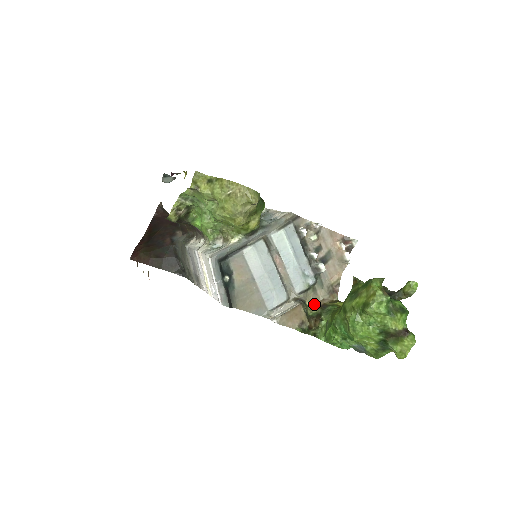
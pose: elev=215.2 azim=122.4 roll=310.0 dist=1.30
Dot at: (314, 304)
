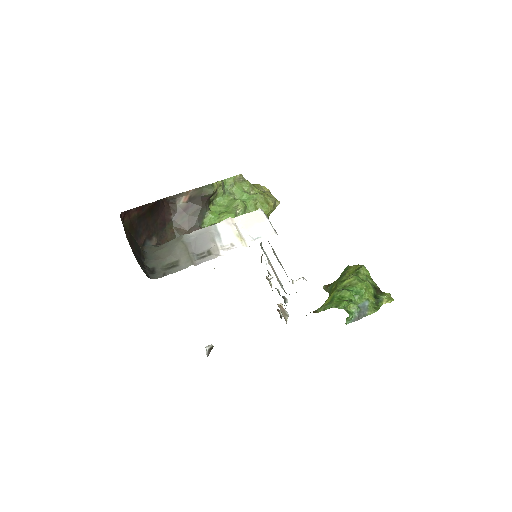
Dot at: occluded
